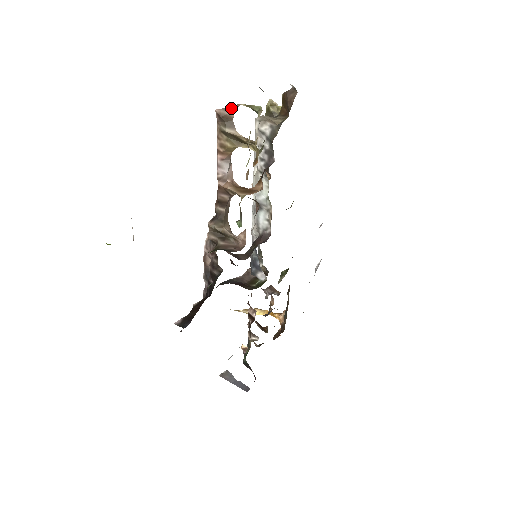
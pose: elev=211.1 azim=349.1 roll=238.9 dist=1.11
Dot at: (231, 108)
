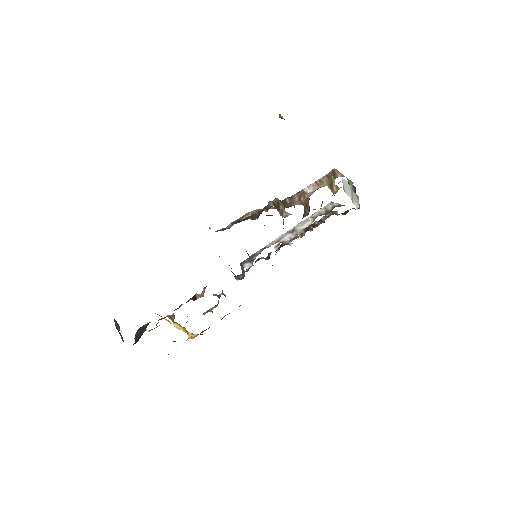
Dot at: (340, 174)
